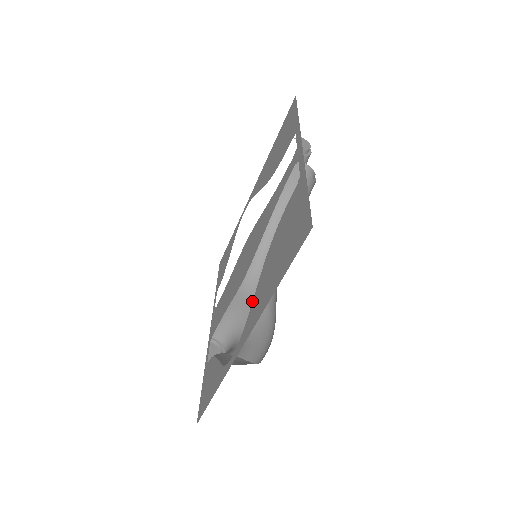
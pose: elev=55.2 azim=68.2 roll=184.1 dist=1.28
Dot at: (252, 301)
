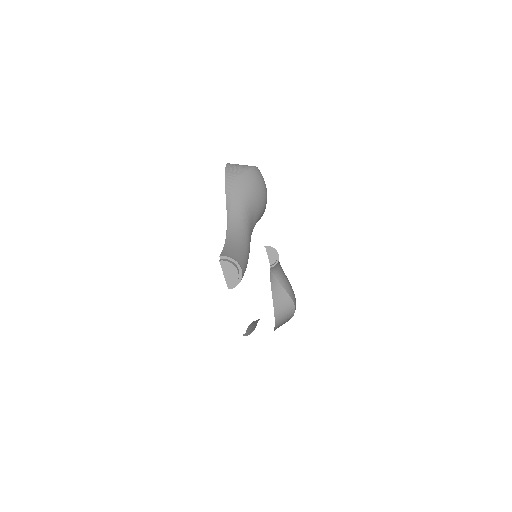
Dot at: occluded
